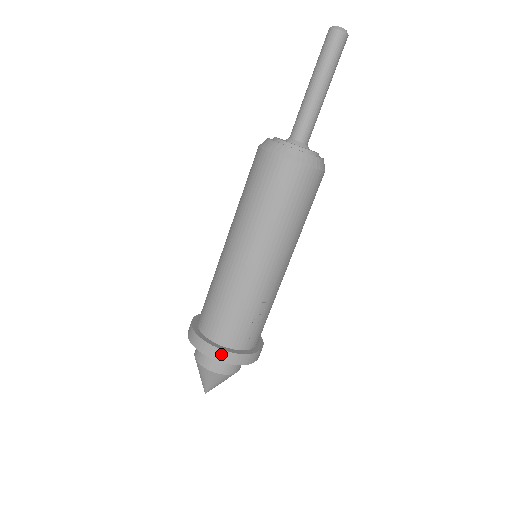
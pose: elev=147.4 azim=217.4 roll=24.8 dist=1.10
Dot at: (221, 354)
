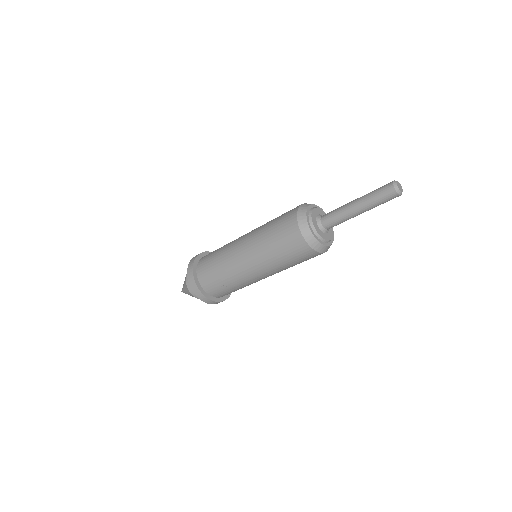
Dot at: (194, 284)
